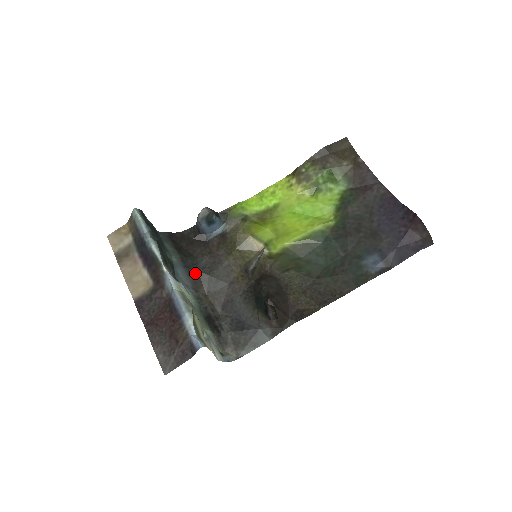
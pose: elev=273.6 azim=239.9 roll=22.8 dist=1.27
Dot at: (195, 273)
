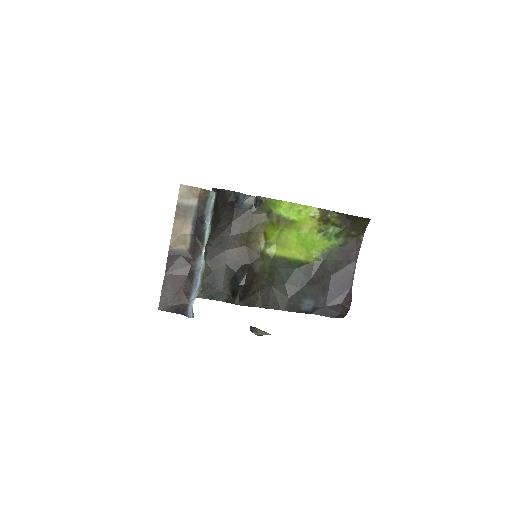
Dot at: (212, 230)
